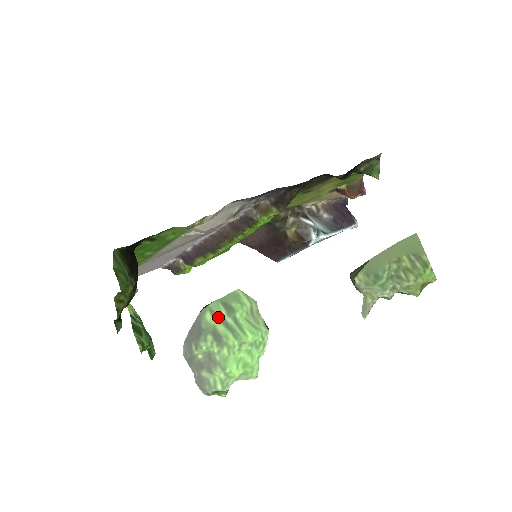
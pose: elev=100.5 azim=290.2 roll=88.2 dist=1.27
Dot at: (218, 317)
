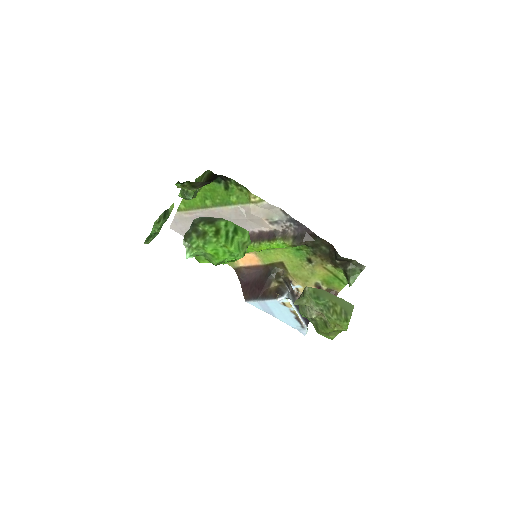
Dot at: (227, 228)
